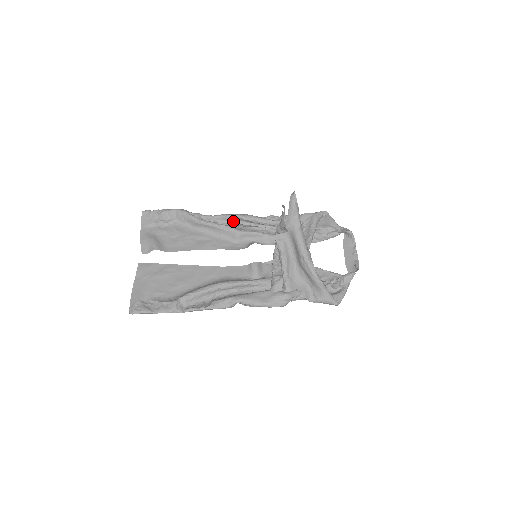
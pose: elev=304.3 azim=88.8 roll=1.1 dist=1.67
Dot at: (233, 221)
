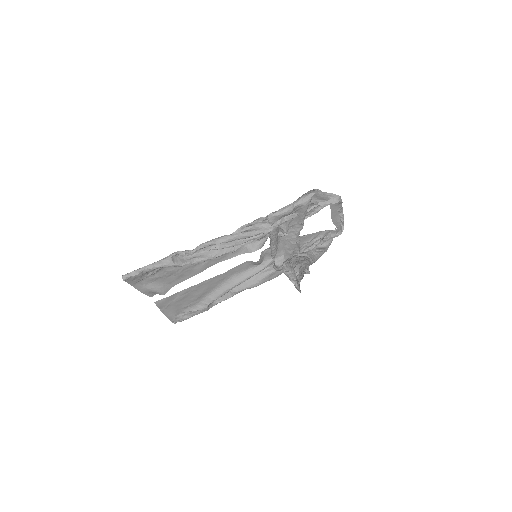
Dot at: occluded
